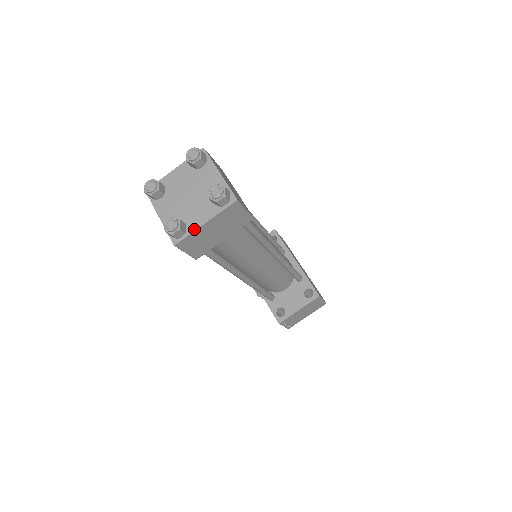
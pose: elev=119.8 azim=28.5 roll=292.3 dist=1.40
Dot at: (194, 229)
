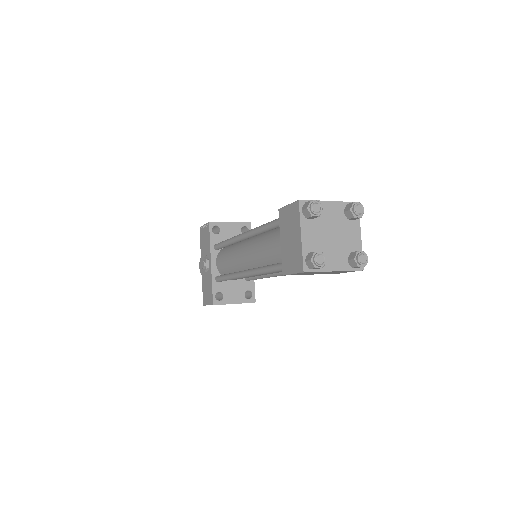
Dot at: (325, 270)
